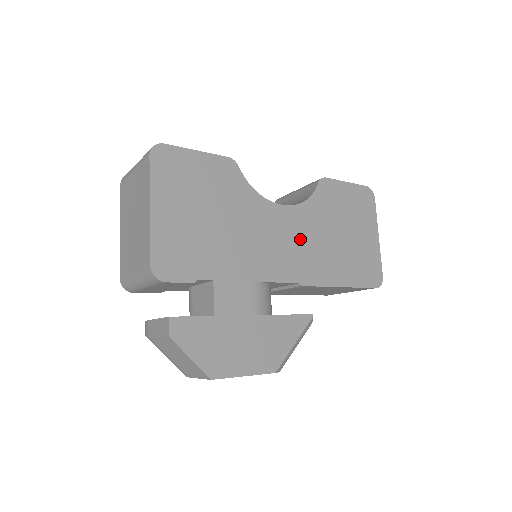
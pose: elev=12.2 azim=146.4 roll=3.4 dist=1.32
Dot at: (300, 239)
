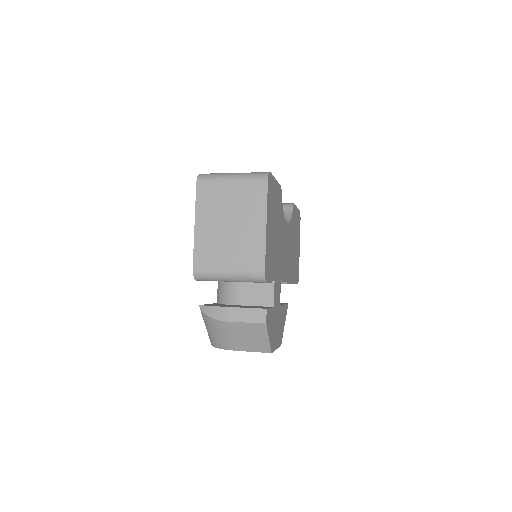
Dot at: occluded
